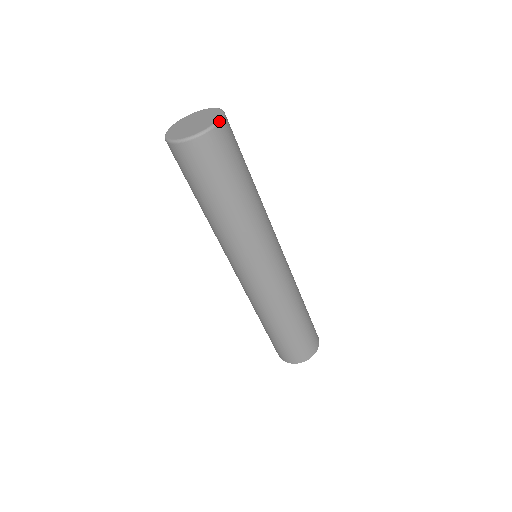
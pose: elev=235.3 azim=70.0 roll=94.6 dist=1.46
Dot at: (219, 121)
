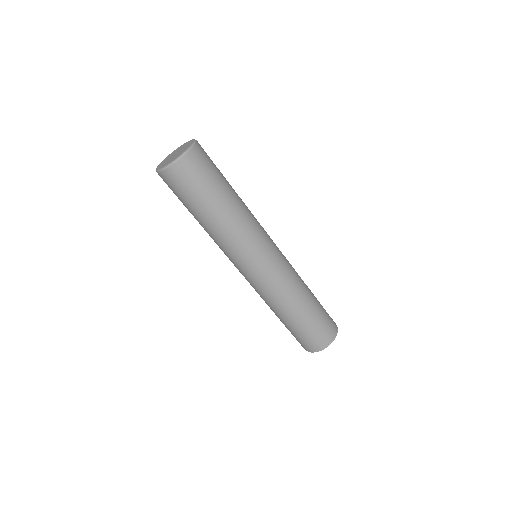
Dot at: (195, 141)
